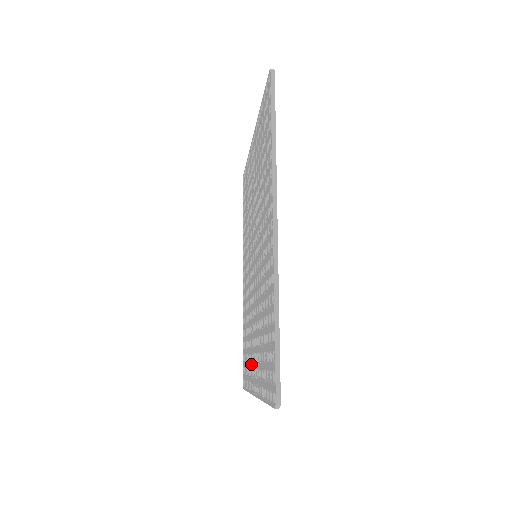
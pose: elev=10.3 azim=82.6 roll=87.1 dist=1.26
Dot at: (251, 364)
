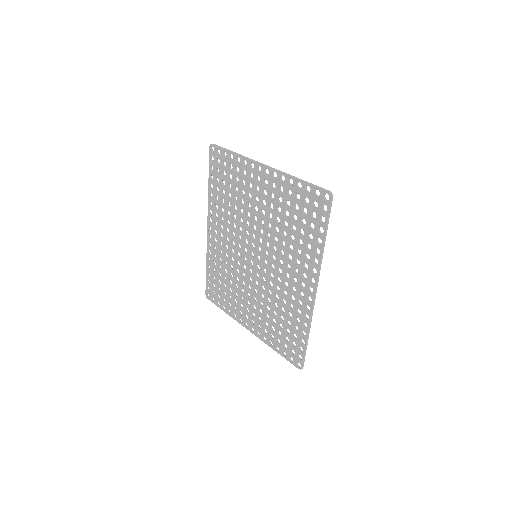
Dot at: (238, 307)
